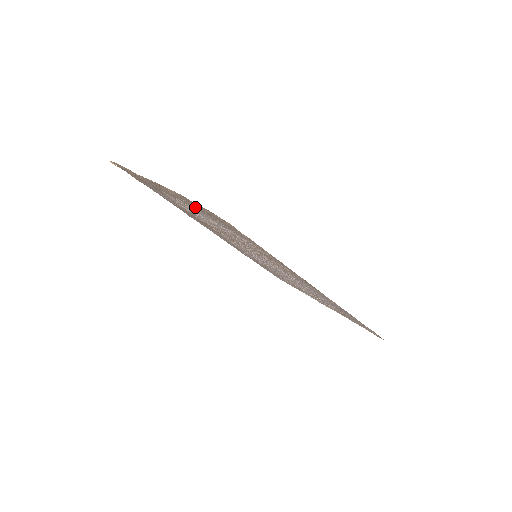
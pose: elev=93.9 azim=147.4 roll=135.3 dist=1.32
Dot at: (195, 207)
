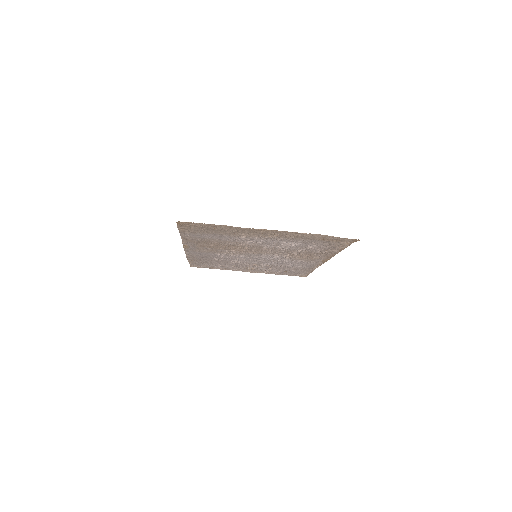
Dot at: (302, 239)
